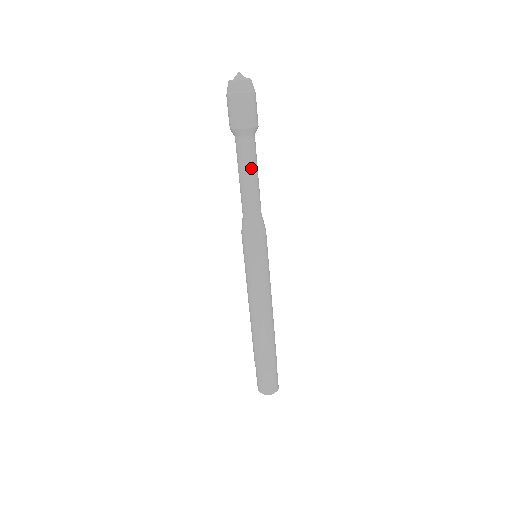
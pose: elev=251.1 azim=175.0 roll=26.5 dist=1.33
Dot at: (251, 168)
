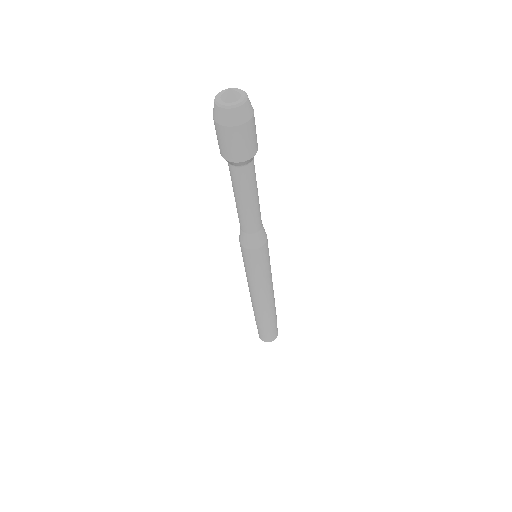
Dot at: (250, 194)
